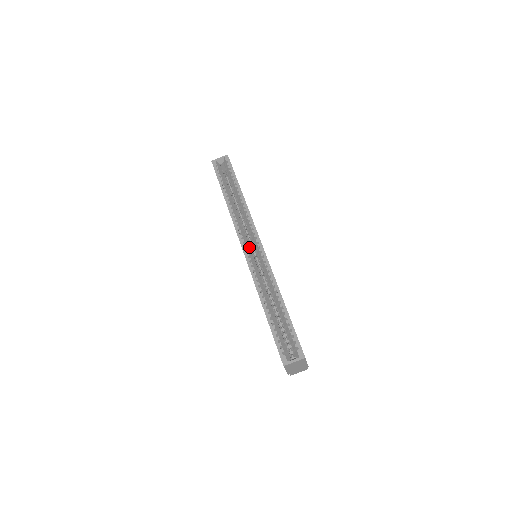
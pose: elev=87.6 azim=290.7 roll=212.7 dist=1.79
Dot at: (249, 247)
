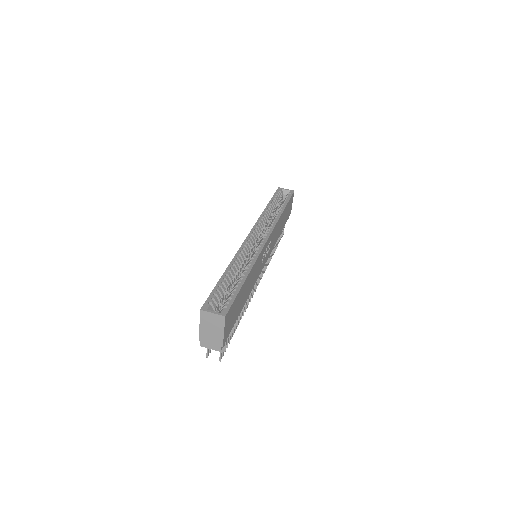
Dot at: (255, 239)
